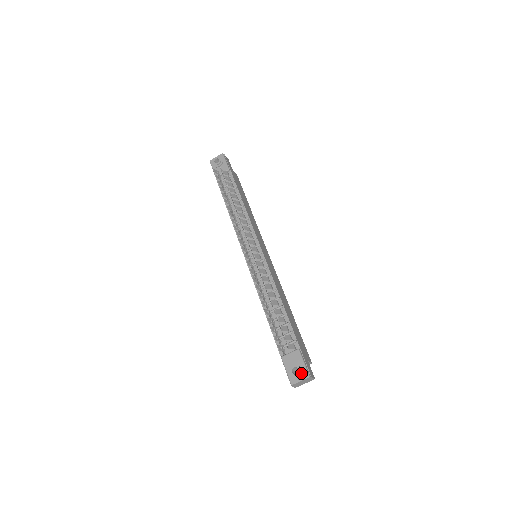
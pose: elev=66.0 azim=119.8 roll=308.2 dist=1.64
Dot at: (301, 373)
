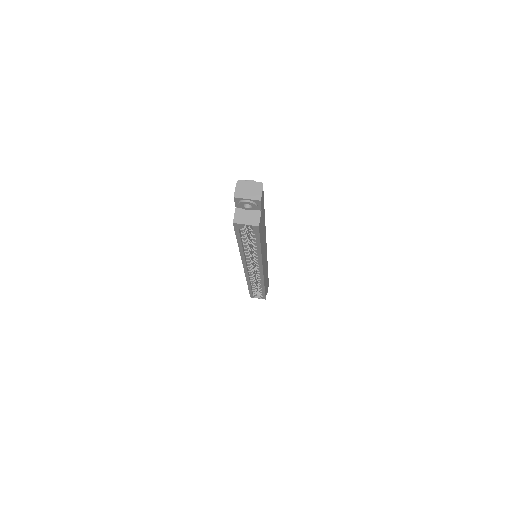
Dot at: occluded
